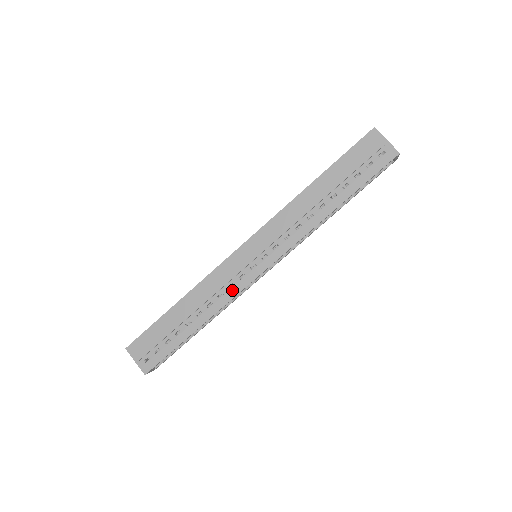
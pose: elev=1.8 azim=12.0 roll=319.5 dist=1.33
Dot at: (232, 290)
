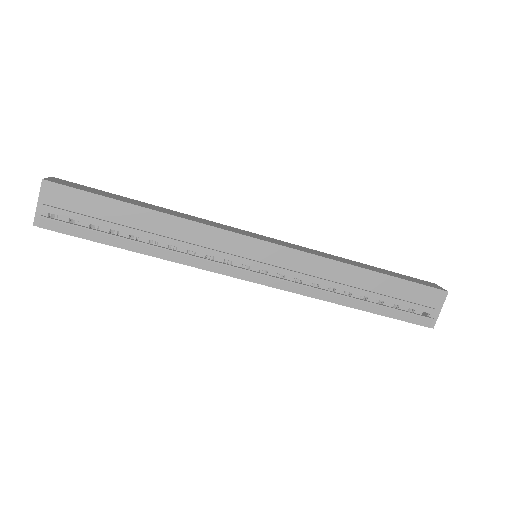
Dot at: (207, 262)
